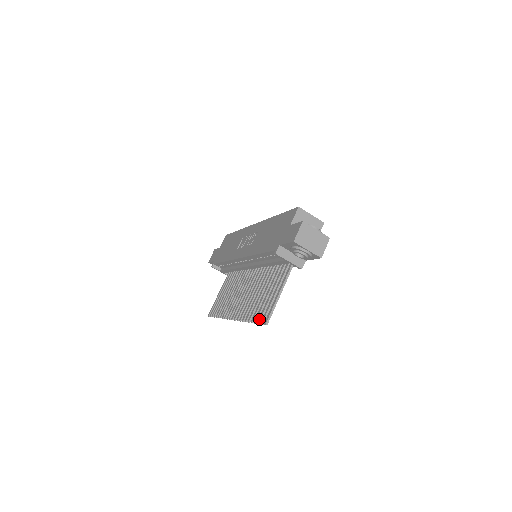
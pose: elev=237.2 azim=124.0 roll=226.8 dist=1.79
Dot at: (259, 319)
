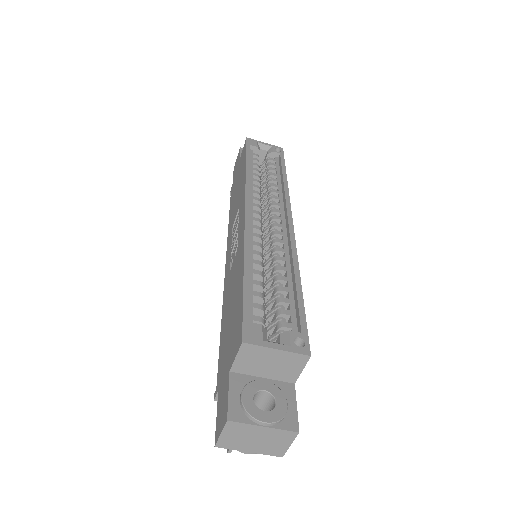
Dot at: occluded
